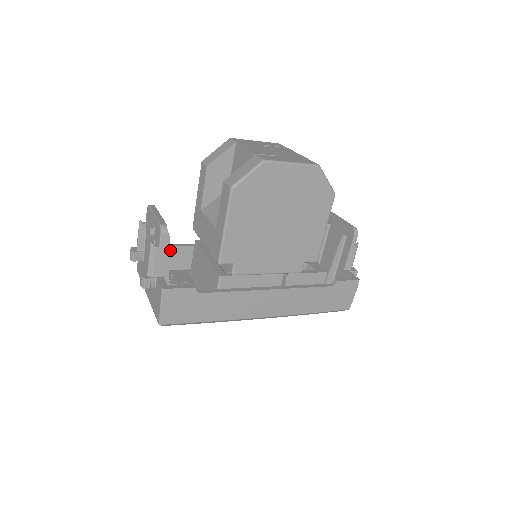
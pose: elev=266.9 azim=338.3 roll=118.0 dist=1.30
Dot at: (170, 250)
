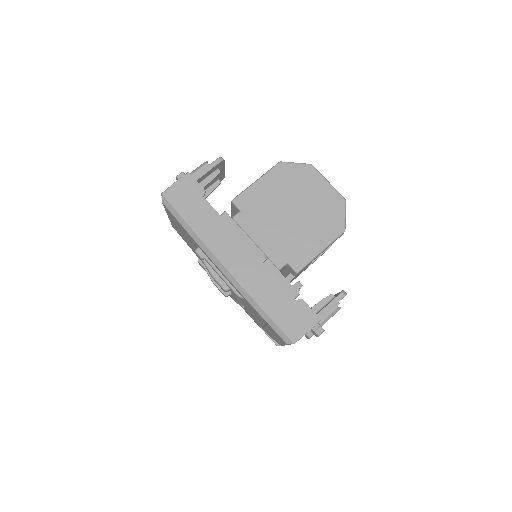
Dot at: occluded
